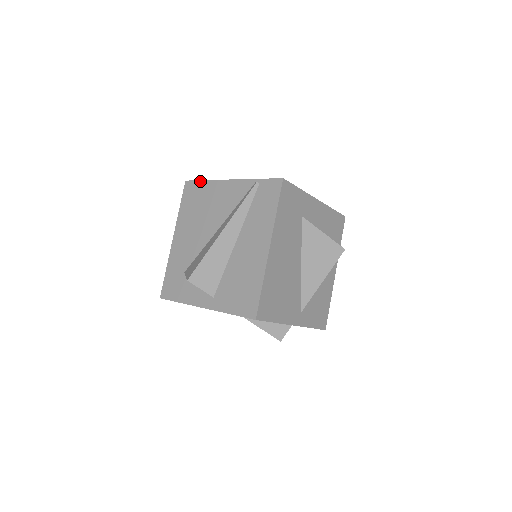
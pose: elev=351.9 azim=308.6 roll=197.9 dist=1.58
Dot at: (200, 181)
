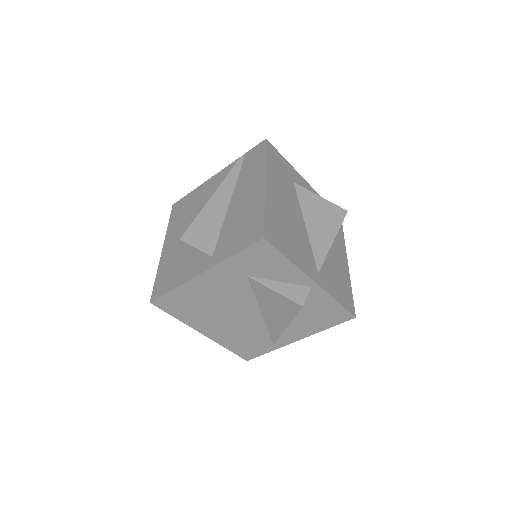
Dot at: (187, 195)
